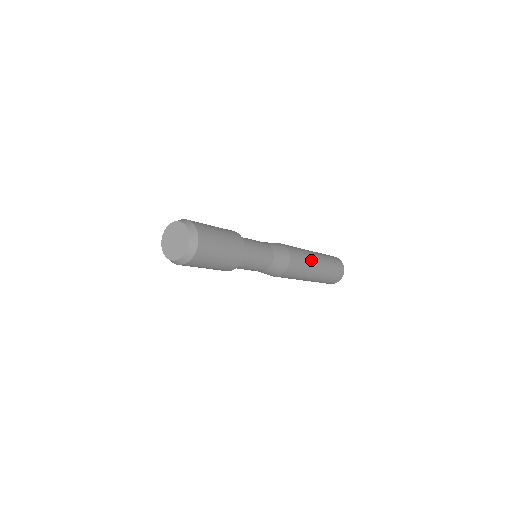
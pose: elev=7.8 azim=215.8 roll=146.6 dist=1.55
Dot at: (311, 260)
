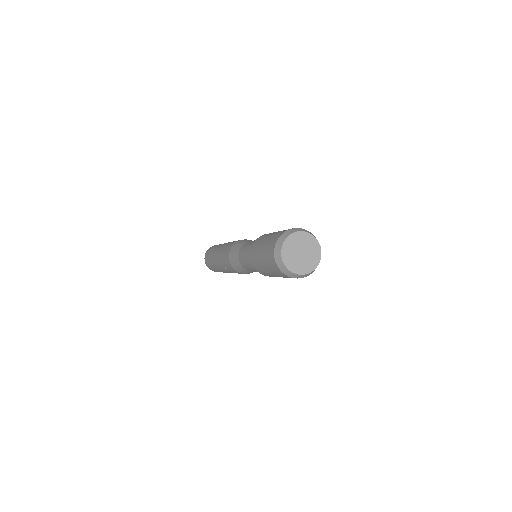
Dot at: occluded
